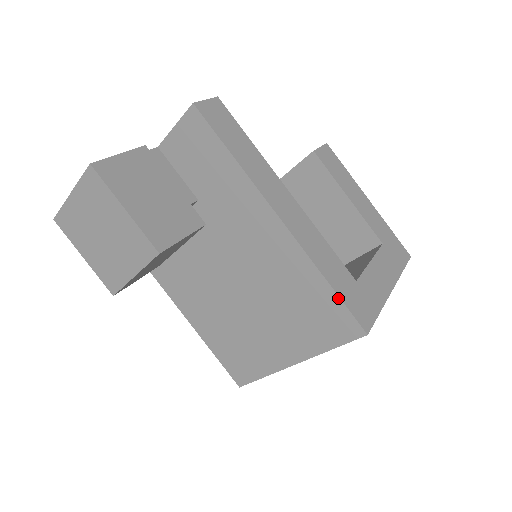
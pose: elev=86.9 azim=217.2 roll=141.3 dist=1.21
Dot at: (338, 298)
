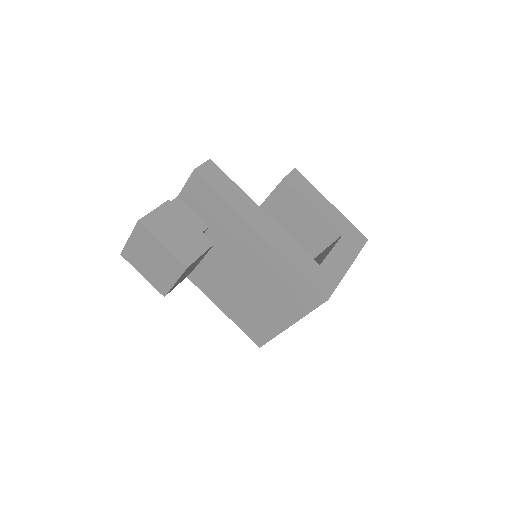
Dot at: (305, 279)
